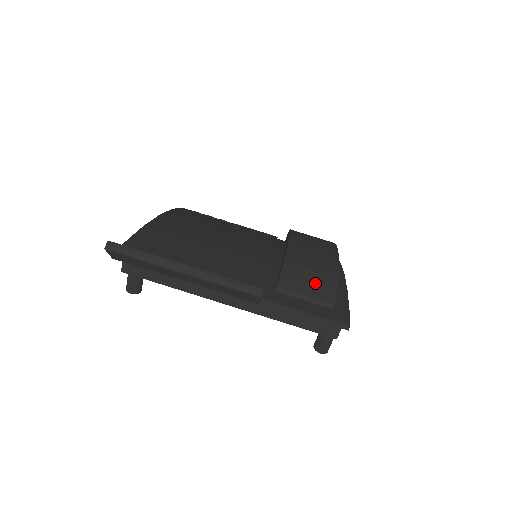
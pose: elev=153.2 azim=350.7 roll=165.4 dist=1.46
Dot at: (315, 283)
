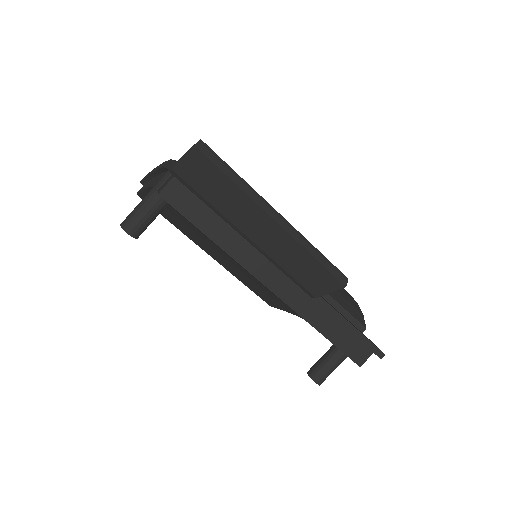
Dot at: (347, 300)
